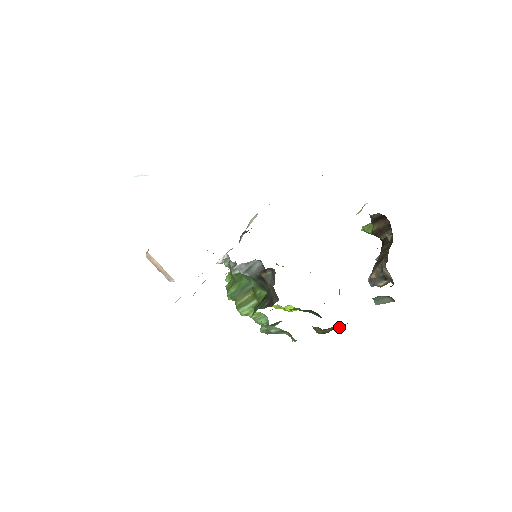
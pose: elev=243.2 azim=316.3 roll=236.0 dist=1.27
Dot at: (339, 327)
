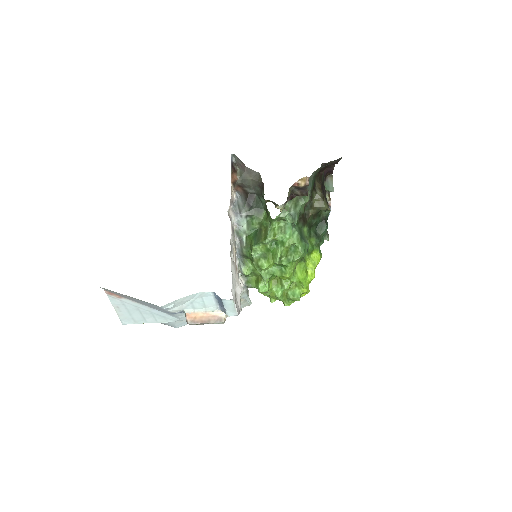
Dot at: (320, 185)
